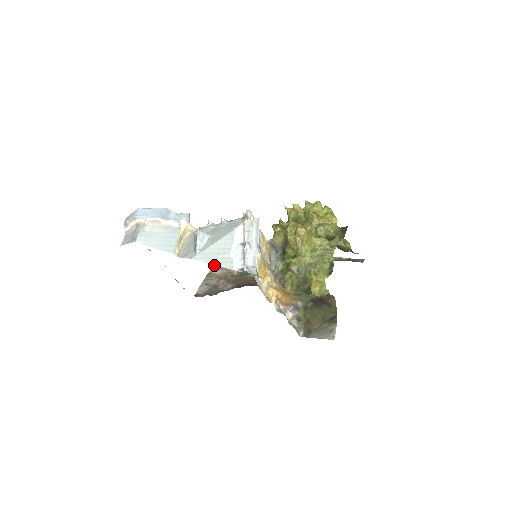
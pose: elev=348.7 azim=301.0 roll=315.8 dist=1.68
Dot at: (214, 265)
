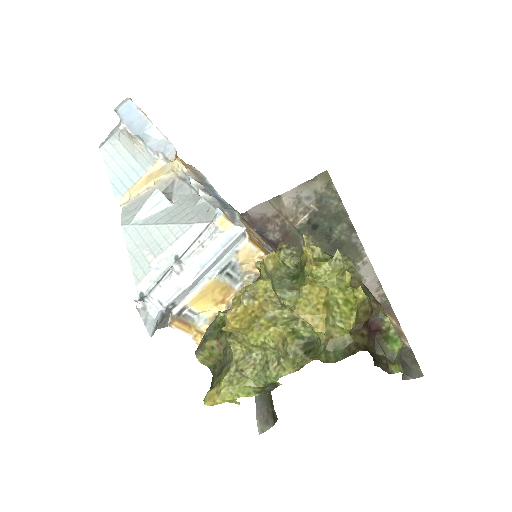
Dot at: (293, 189)
